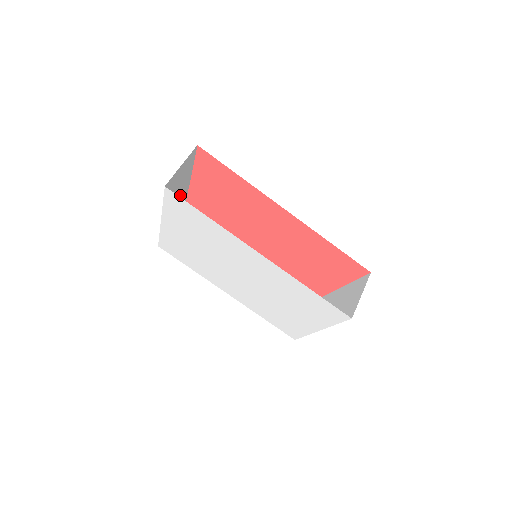
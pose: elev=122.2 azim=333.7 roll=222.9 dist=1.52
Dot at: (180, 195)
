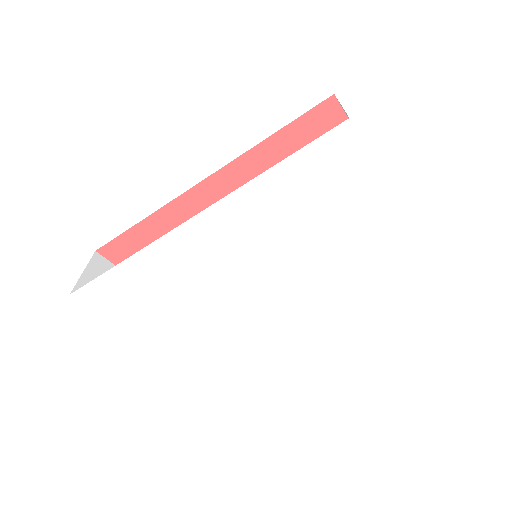
Dot at: occluded
